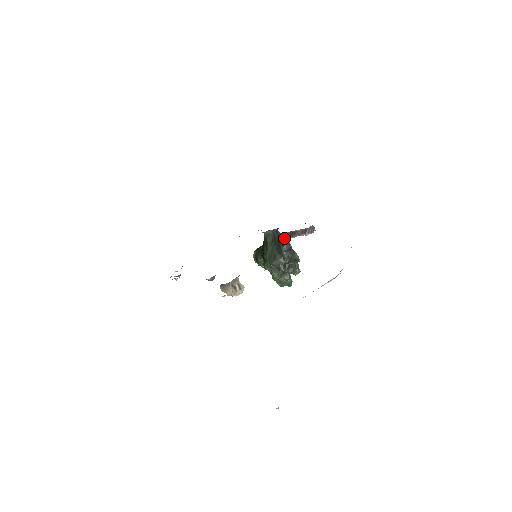
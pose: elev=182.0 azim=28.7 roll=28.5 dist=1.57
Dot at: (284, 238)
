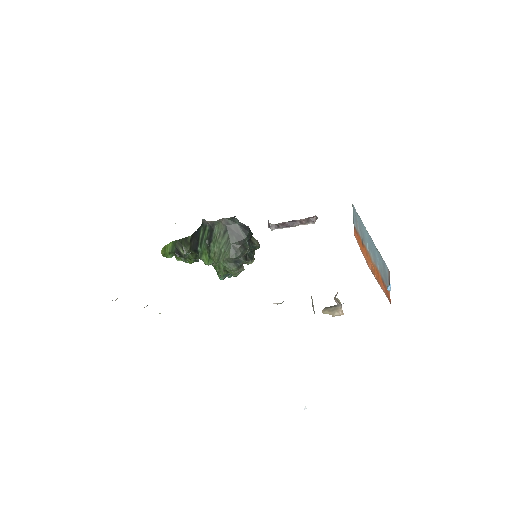
Dot at: occluded
